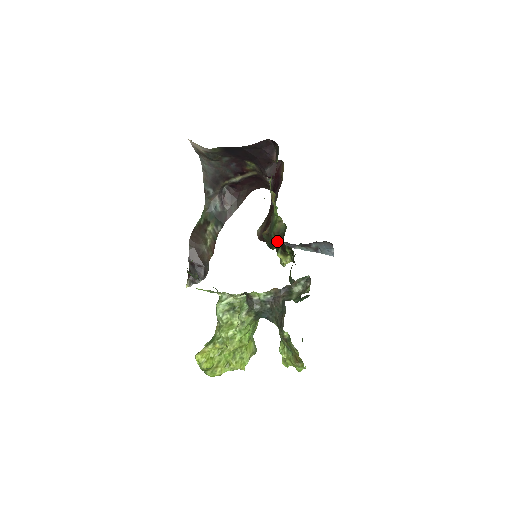
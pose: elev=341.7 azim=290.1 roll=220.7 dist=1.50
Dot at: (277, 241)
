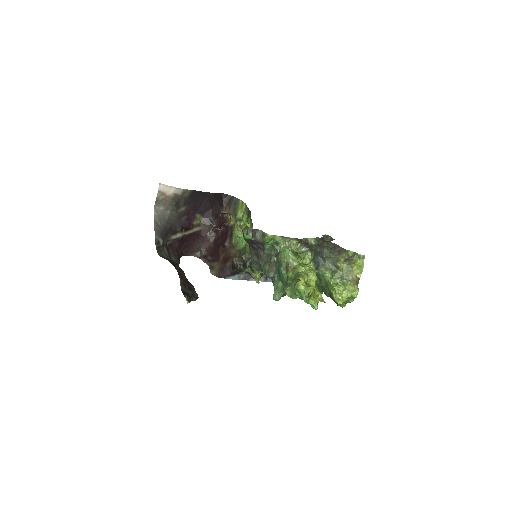
Dot at: occluded
